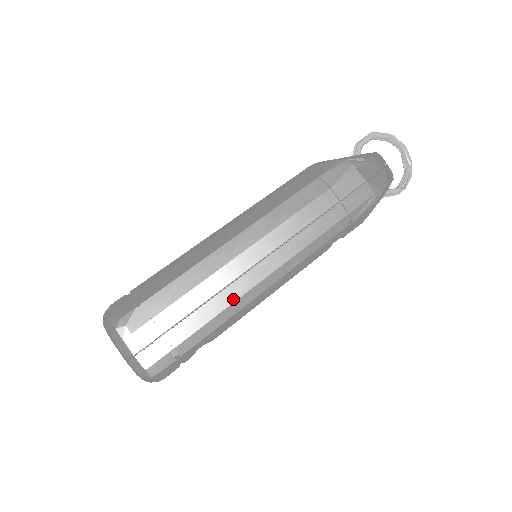
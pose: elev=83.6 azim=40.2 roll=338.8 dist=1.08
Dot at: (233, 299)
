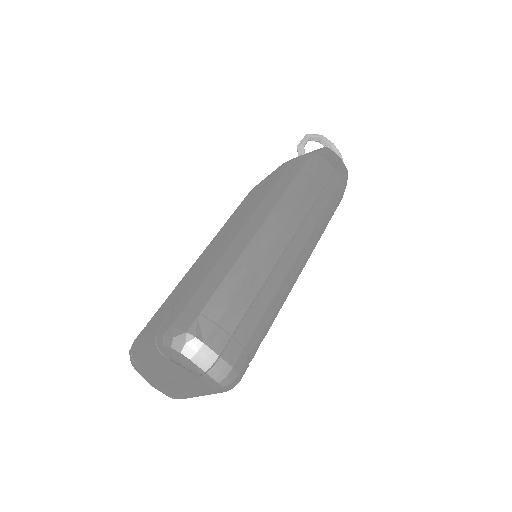
Dot at: (276, 288)
